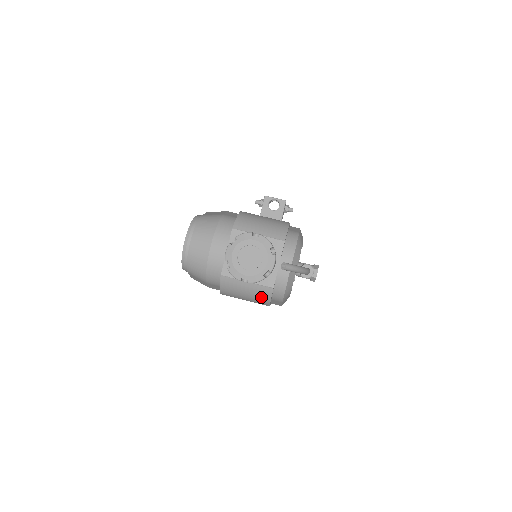
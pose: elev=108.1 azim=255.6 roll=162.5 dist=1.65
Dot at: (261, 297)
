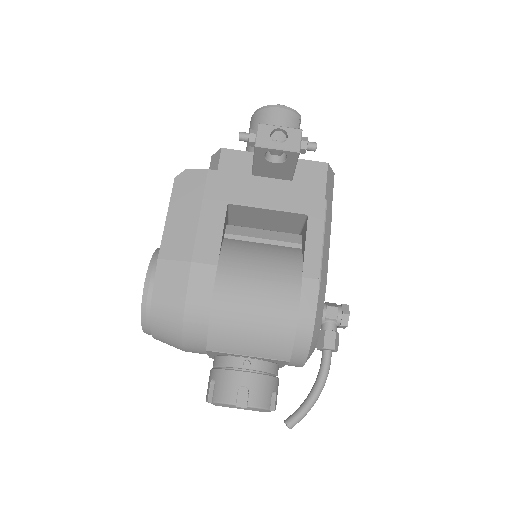
Dot at: occluded
